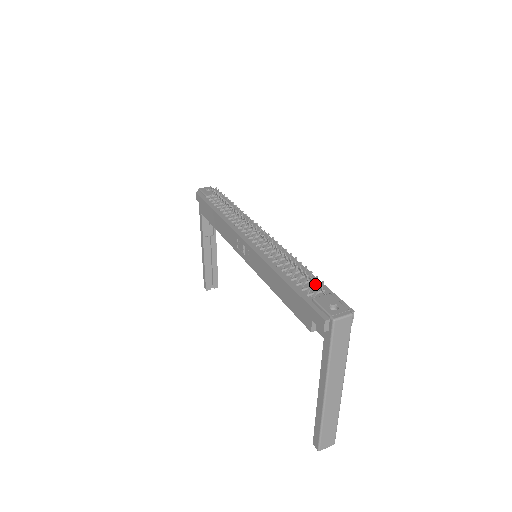
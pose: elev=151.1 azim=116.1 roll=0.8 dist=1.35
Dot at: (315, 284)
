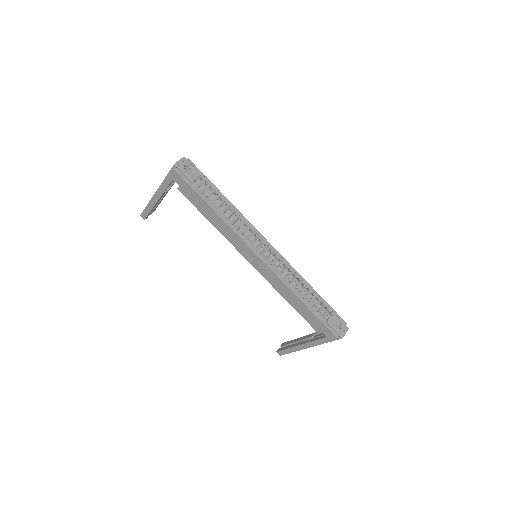
Dot at: (326, 308)
